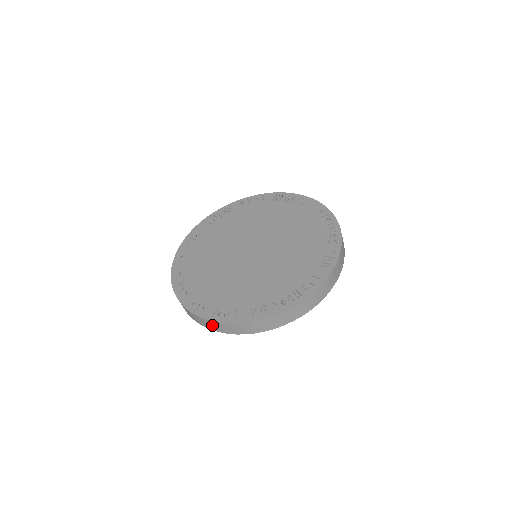
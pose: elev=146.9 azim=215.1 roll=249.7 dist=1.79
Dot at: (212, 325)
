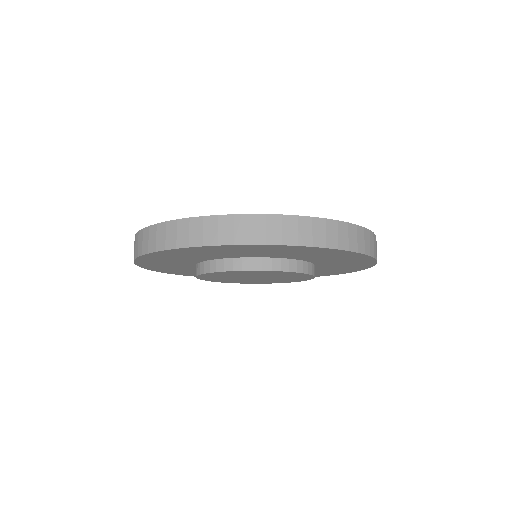
Dot at: (135, 246)
